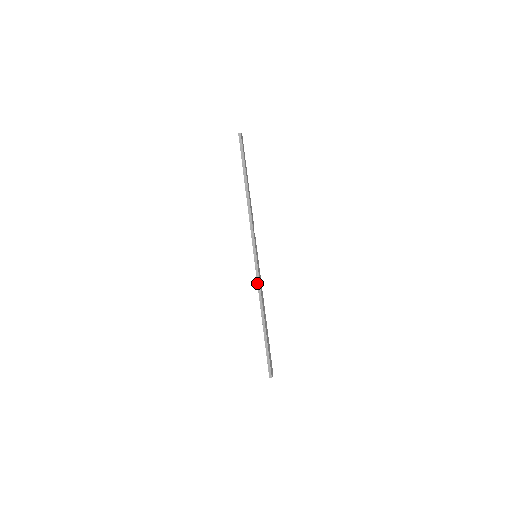
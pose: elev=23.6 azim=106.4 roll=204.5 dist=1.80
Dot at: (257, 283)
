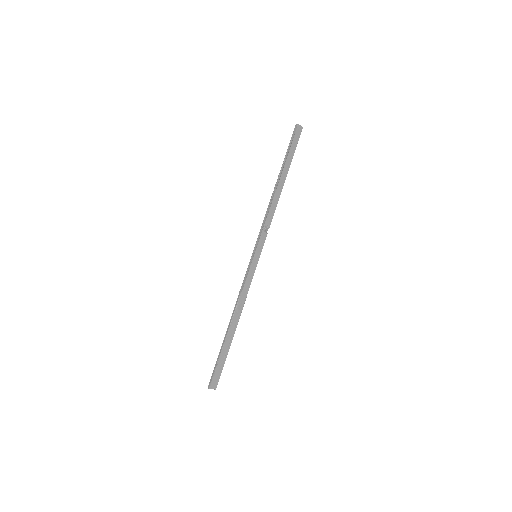
Dot at: (242, 283)
